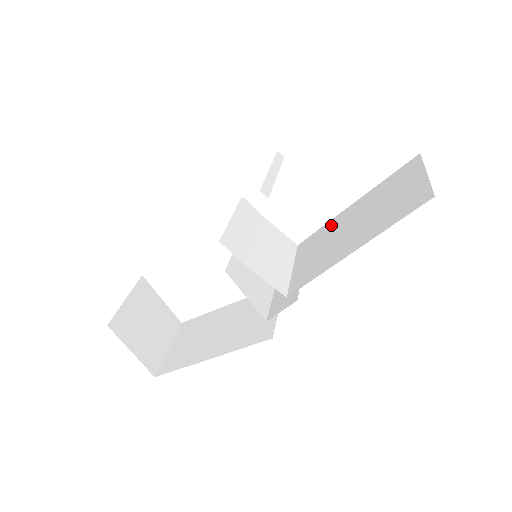
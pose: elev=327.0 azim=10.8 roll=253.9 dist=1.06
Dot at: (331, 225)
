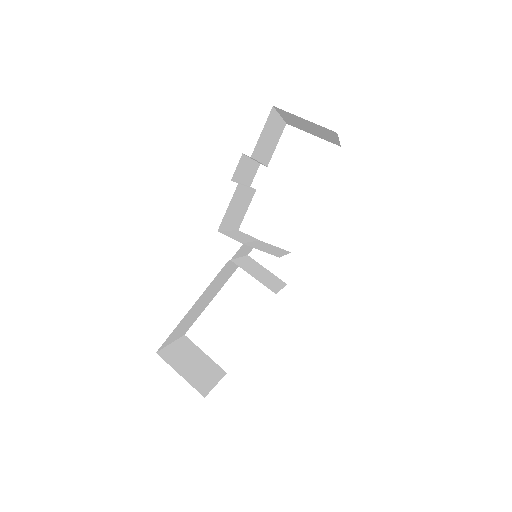
Dot at: occluded
